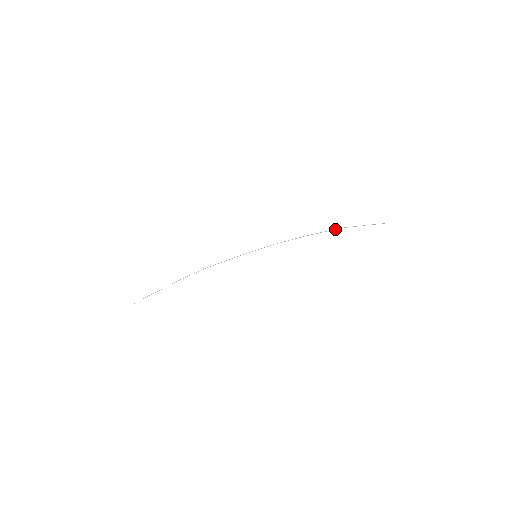
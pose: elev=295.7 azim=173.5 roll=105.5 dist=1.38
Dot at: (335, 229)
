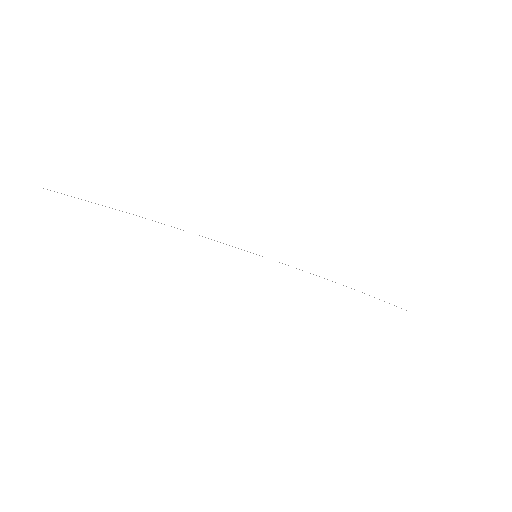
Dot at: occluded
